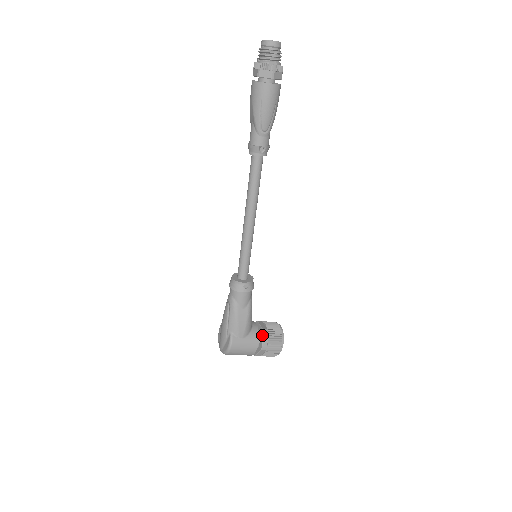
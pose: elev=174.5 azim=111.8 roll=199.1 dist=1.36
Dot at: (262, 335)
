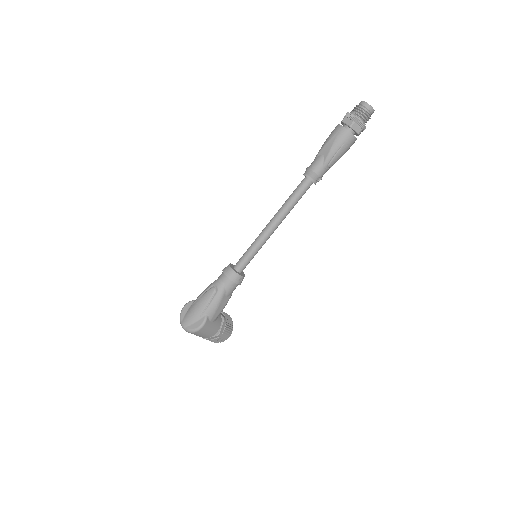
Dot at: (222, 323)
